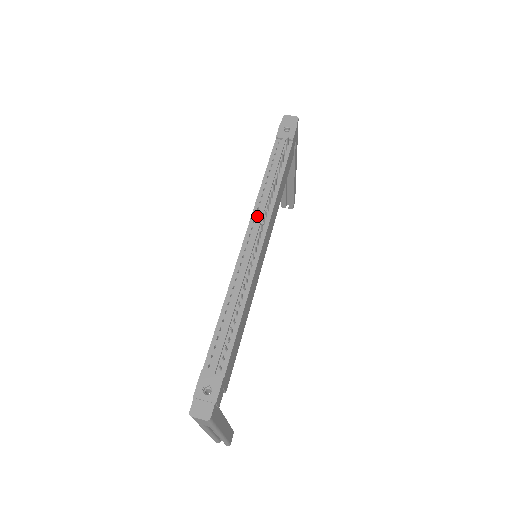
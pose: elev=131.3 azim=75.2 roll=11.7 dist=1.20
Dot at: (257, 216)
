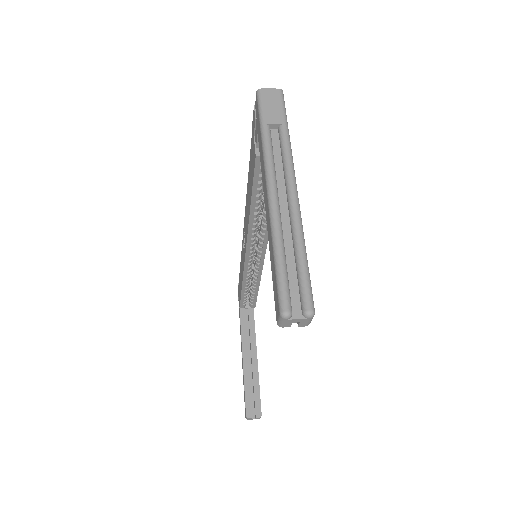
Dot at: occluded
